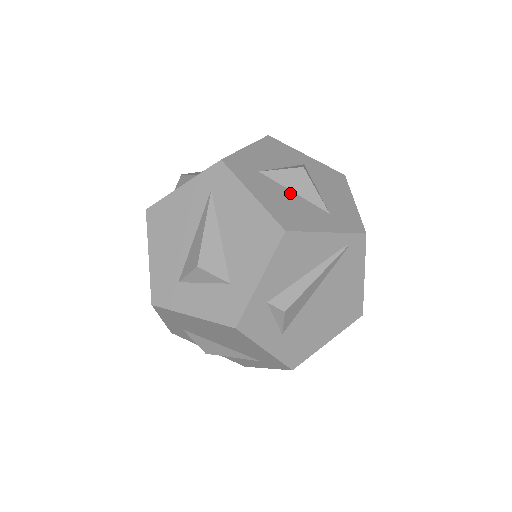
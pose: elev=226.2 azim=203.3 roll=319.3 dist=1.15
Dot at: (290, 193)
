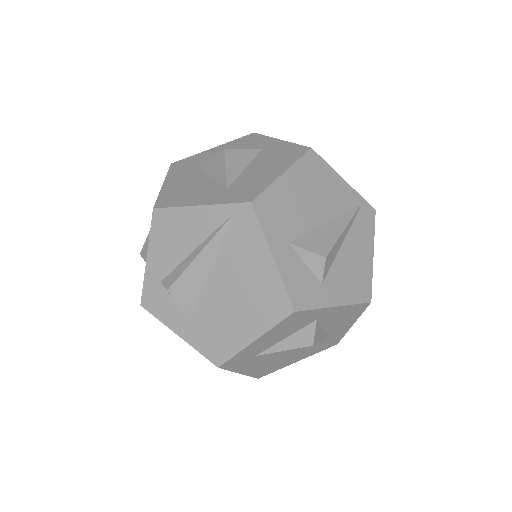
Dot at: (205, 177)
